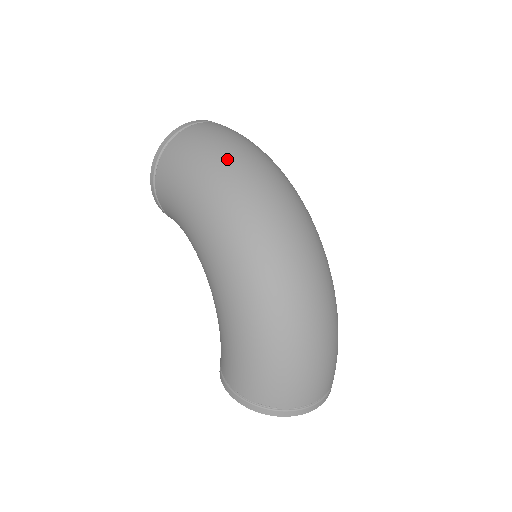
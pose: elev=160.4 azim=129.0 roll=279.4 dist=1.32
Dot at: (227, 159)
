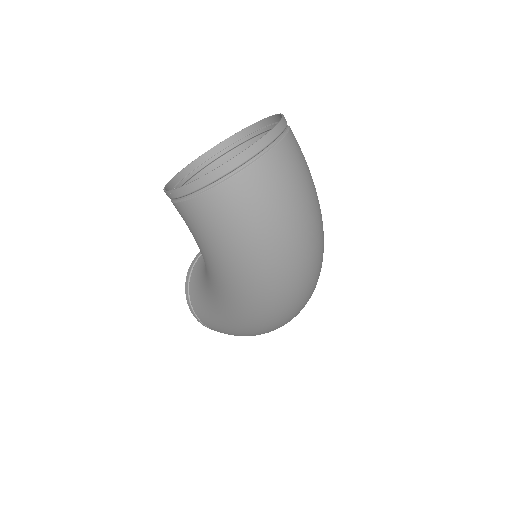
Dot at: (283, 248)
